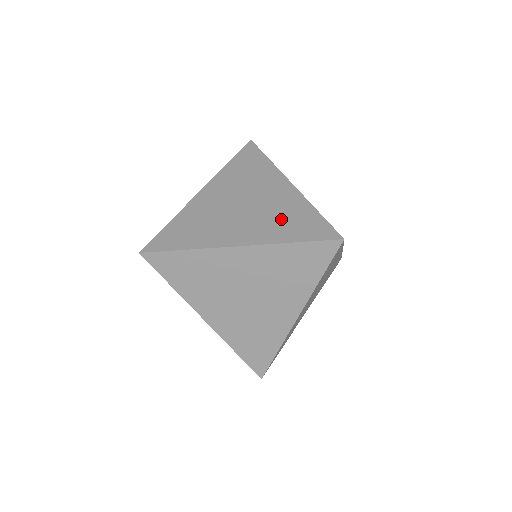
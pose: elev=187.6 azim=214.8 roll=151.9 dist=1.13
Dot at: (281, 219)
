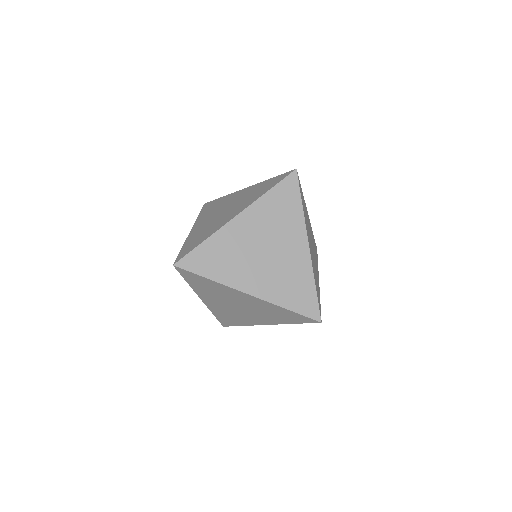
Dot at: (253, 194)
